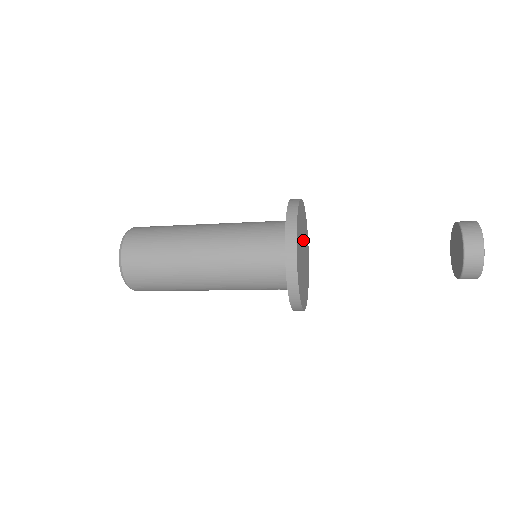
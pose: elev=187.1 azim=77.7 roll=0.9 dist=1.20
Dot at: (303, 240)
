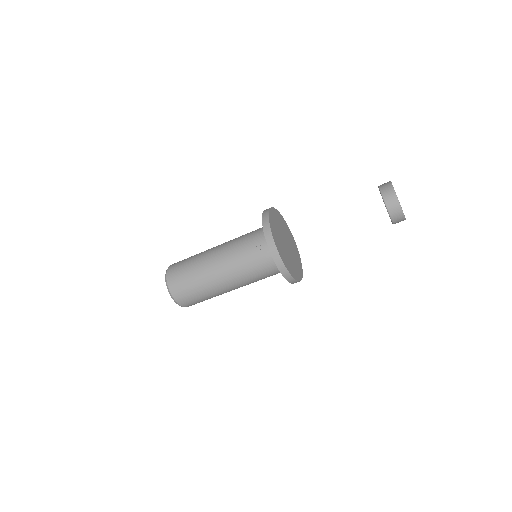
Dot at: (290, 247)
